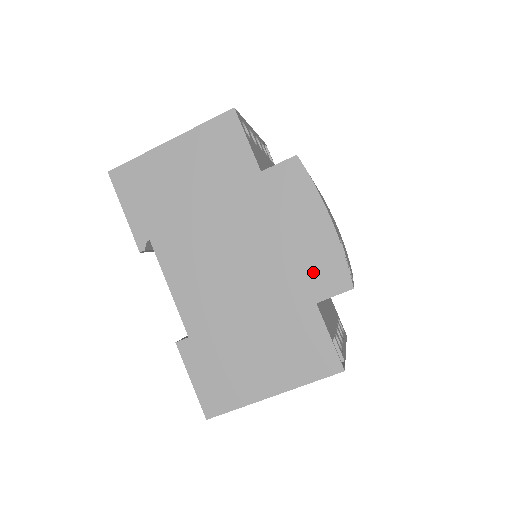
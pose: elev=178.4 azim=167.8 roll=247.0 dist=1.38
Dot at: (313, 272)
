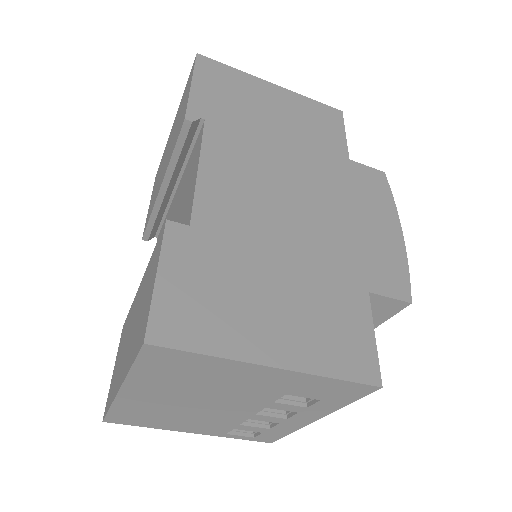
Dot at: (374, 262)
